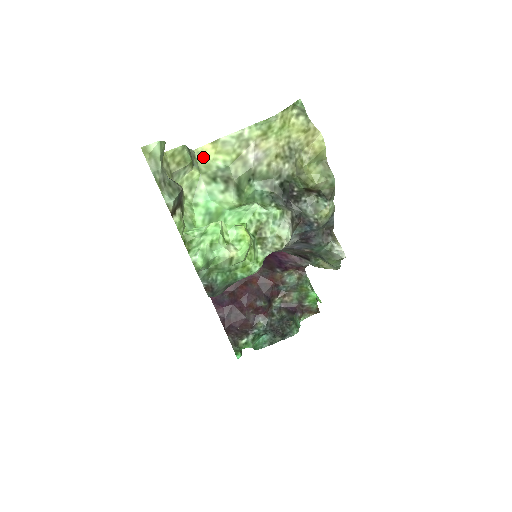
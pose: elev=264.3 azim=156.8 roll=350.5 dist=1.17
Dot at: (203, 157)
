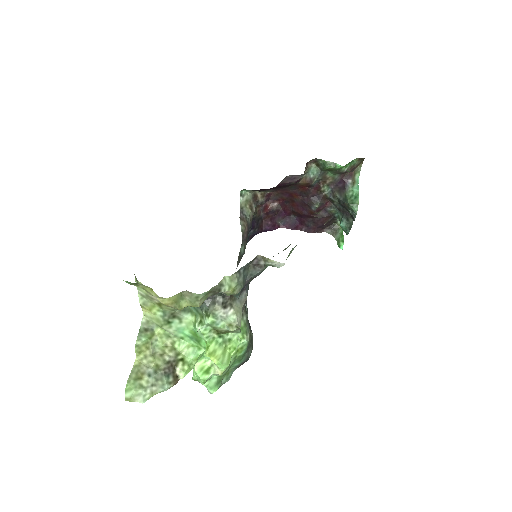
Dot at: (150, 317)
